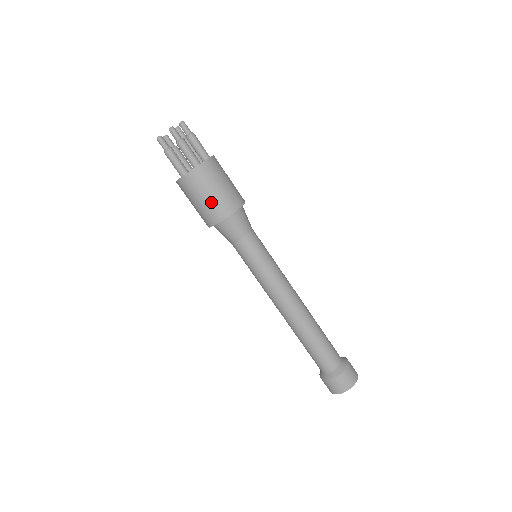
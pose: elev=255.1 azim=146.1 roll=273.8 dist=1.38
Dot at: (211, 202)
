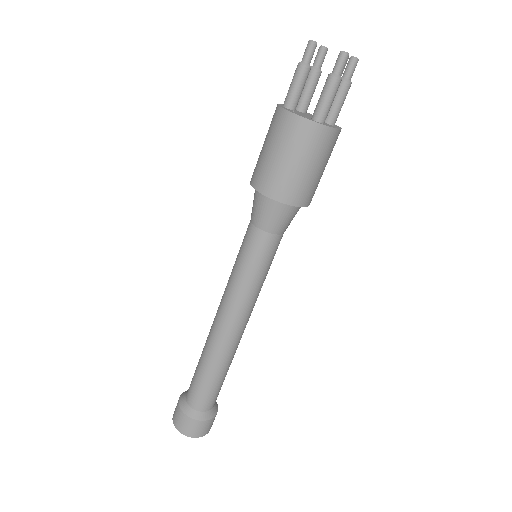
Dot at: (316, 179)
